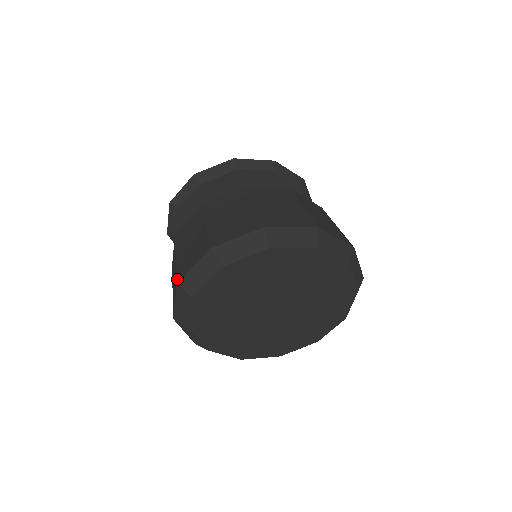
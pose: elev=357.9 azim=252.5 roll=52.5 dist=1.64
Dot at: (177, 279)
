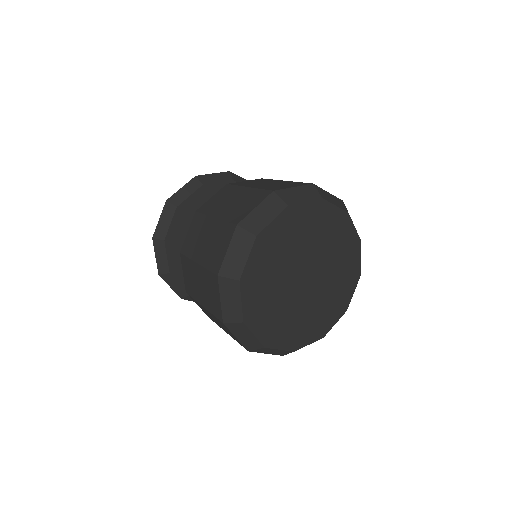
Dot at: (234, 223)
